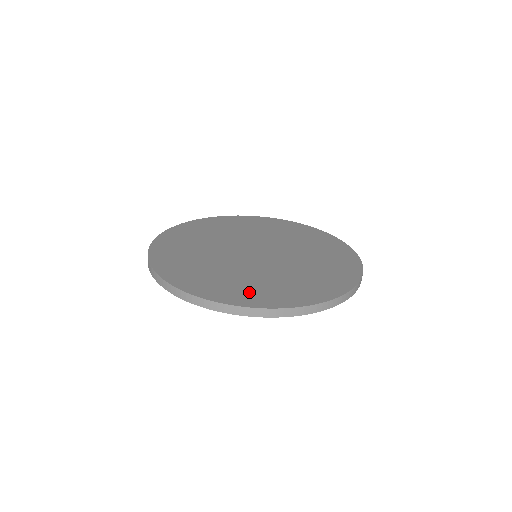
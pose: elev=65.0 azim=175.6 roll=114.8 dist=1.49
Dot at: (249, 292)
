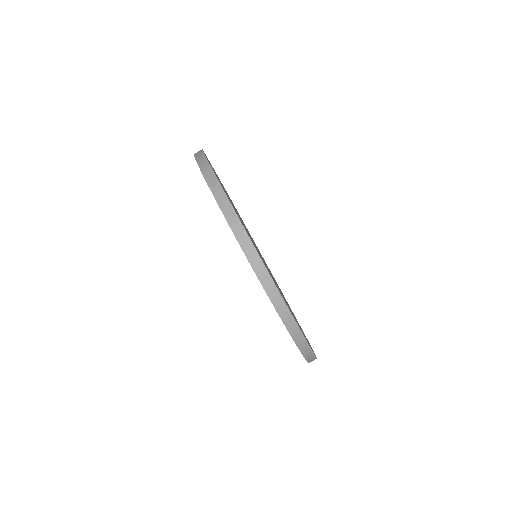
Dot at: occluded
